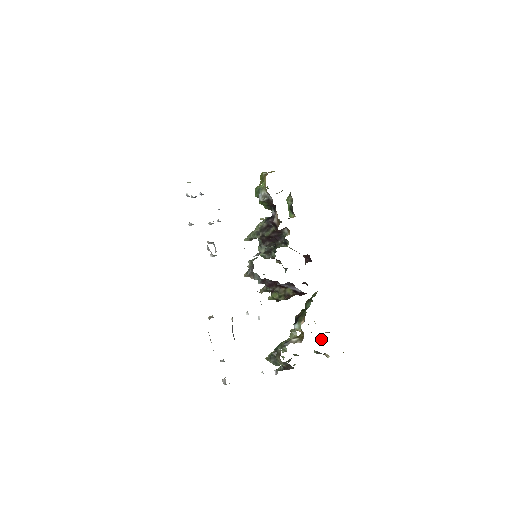
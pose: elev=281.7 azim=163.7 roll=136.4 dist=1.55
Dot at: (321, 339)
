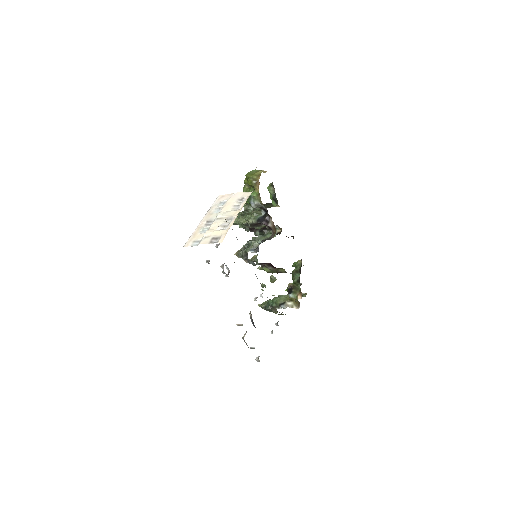
Dot at: occluded
